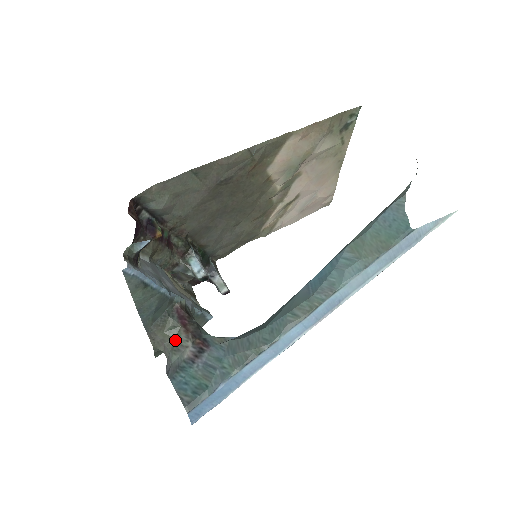
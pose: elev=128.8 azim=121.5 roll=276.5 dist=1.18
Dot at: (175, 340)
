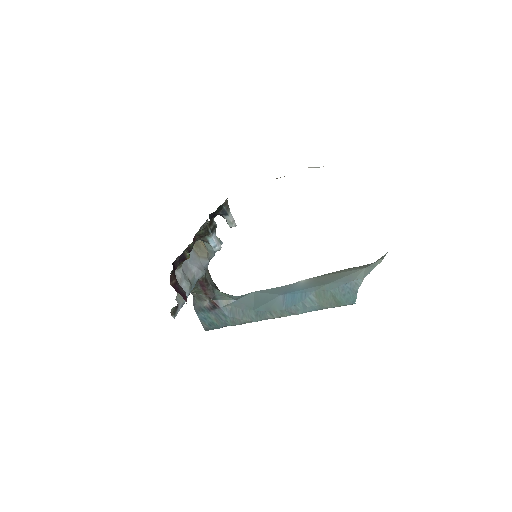
Dot at: (198, 295)
